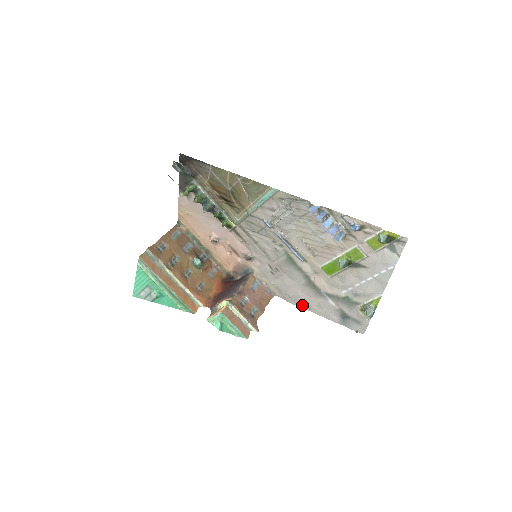
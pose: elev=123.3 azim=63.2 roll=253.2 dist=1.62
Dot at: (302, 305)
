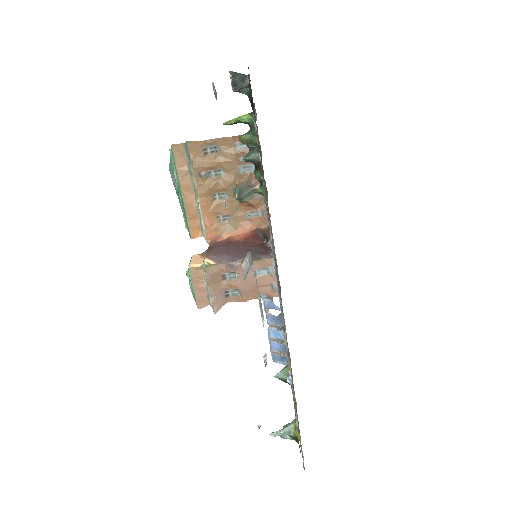
Dot at: occluded
